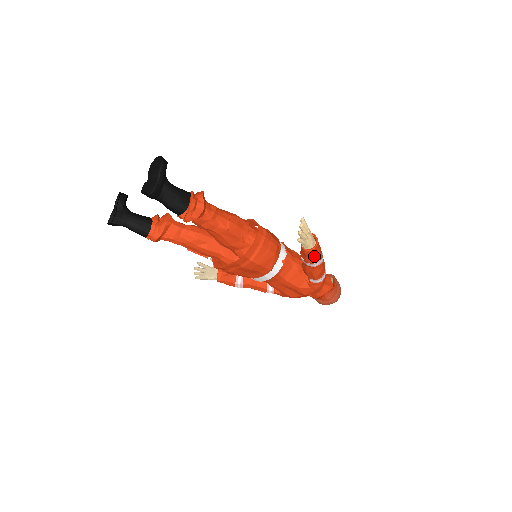
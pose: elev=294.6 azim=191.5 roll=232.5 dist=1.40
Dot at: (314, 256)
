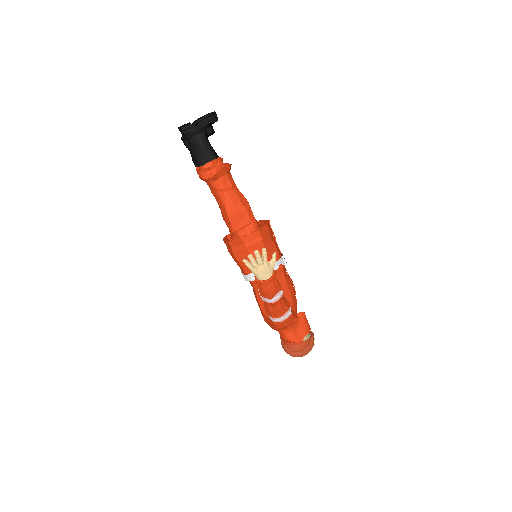
Dot at: (261, 289)
